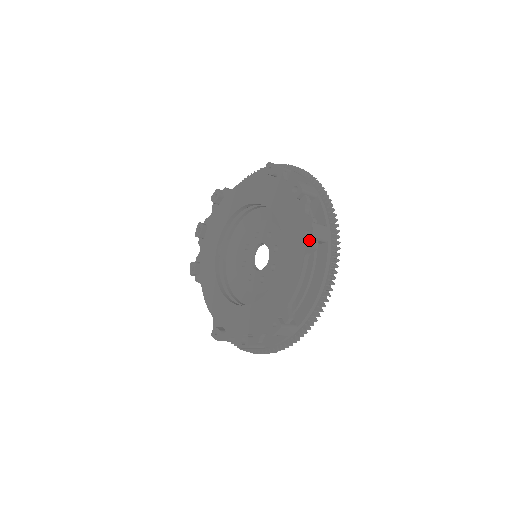
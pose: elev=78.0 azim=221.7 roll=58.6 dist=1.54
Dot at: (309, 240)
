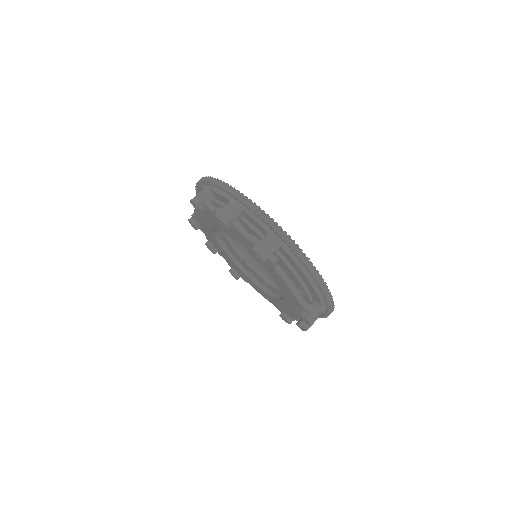
Dot at: occluded
